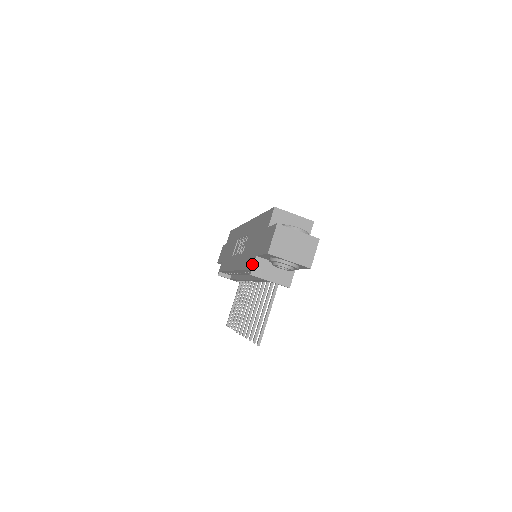
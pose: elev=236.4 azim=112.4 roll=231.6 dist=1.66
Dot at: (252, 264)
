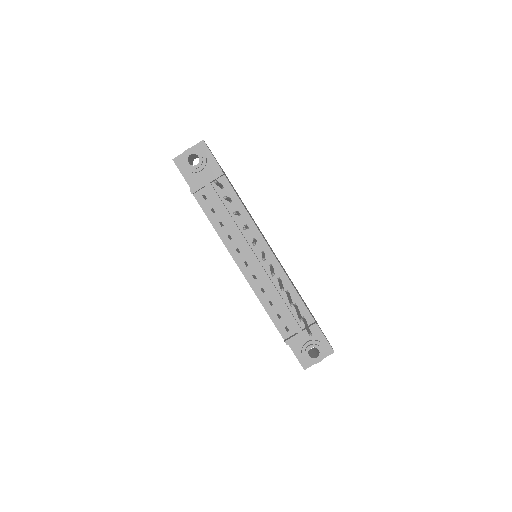
Dot at: (193, 194)
